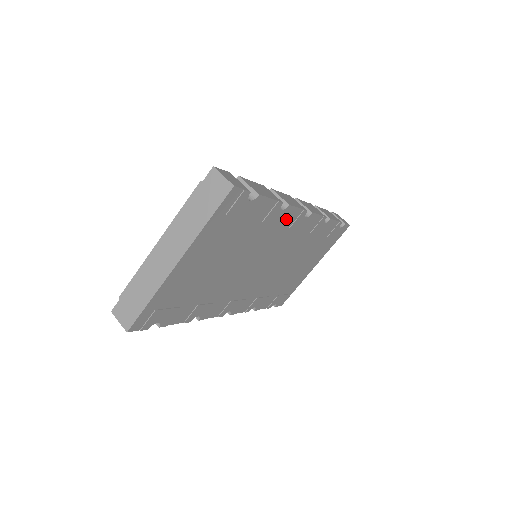
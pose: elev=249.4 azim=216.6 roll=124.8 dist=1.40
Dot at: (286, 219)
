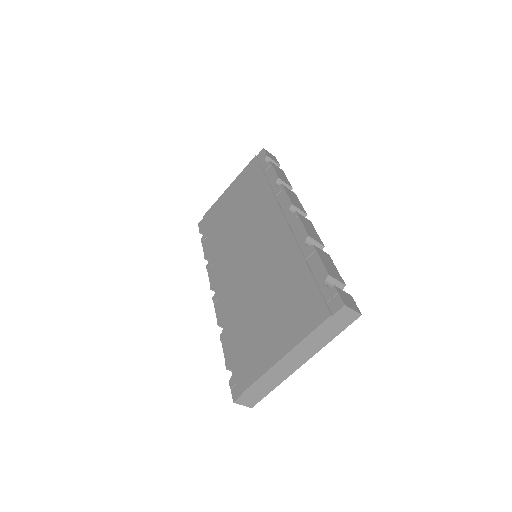
Dot at: occluded
